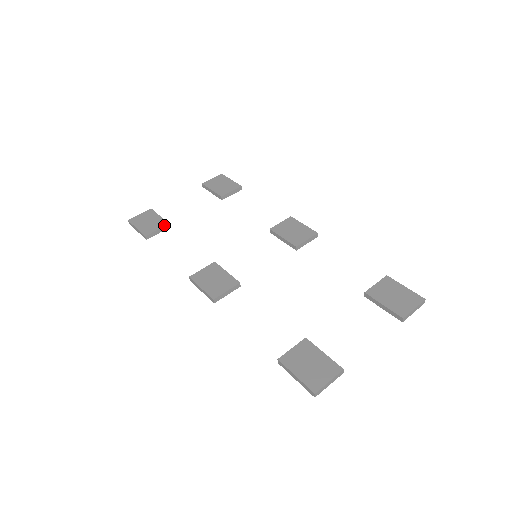
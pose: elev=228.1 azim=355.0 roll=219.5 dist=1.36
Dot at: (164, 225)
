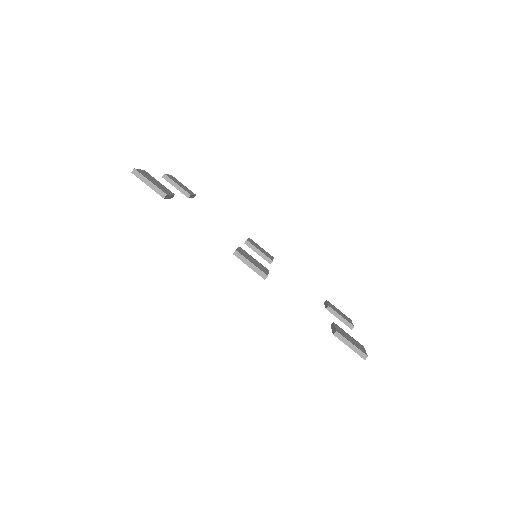
Dot at: (173, 193)
